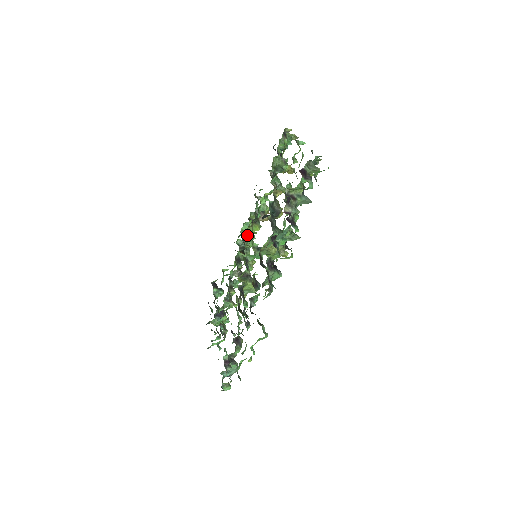
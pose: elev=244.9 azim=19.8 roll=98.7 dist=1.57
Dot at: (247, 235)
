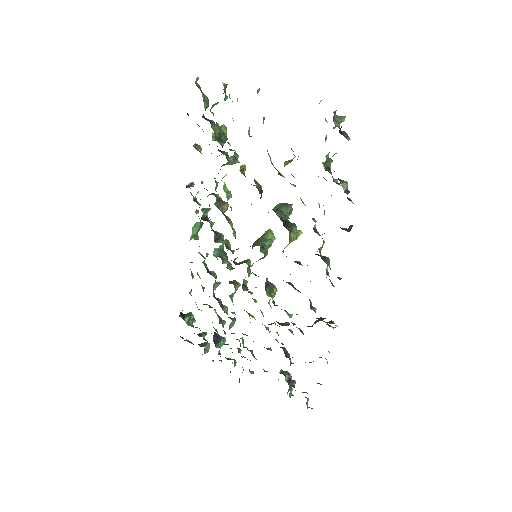
Dot at: (226, 239)
